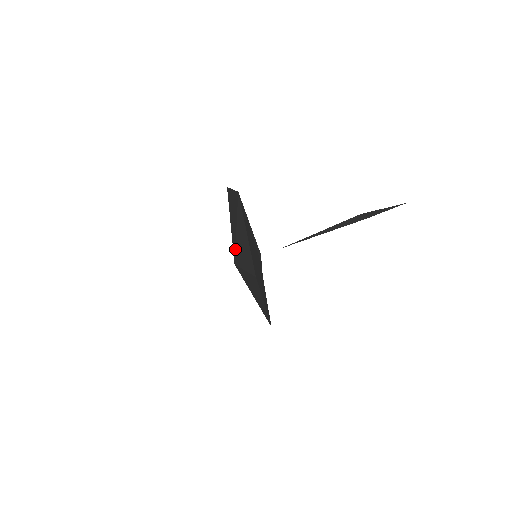
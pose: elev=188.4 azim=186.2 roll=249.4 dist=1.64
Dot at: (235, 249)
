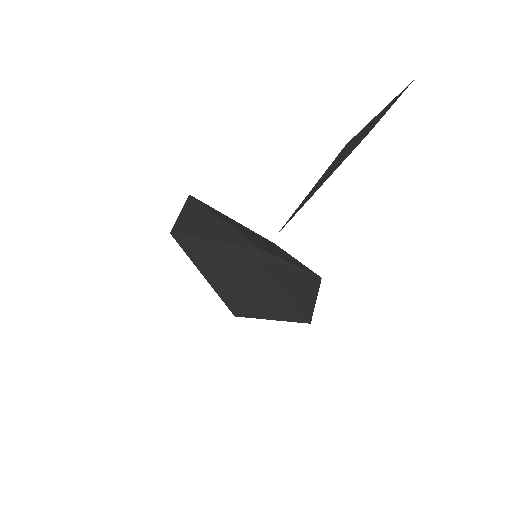
Dot at: occluded
